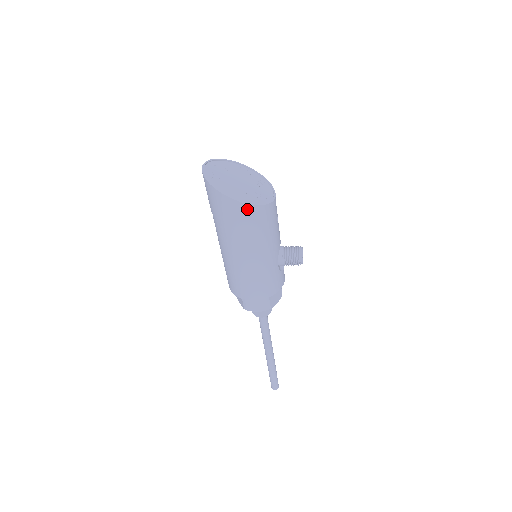
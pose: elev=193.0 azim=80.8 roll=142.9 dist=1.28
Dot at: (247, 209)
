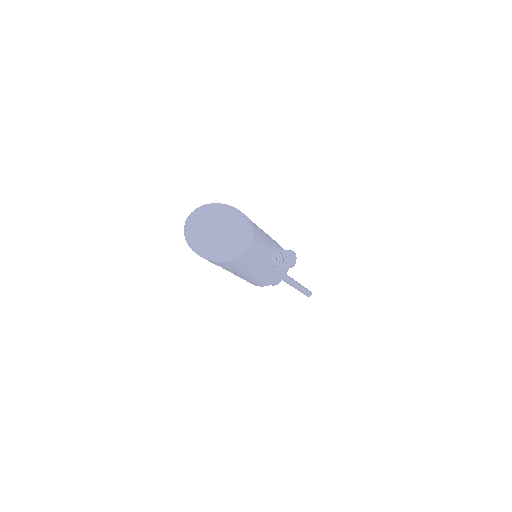
Dot at: (225, 263)
